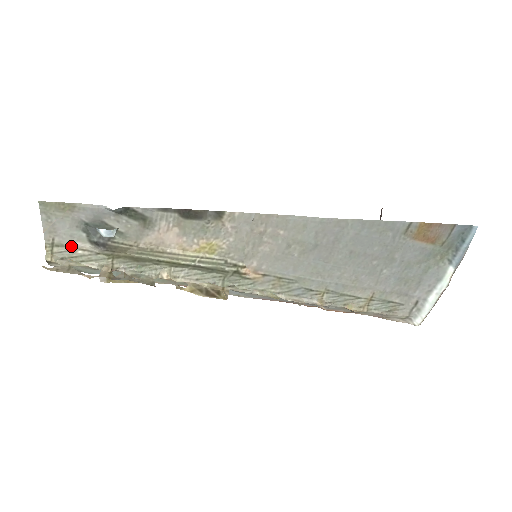
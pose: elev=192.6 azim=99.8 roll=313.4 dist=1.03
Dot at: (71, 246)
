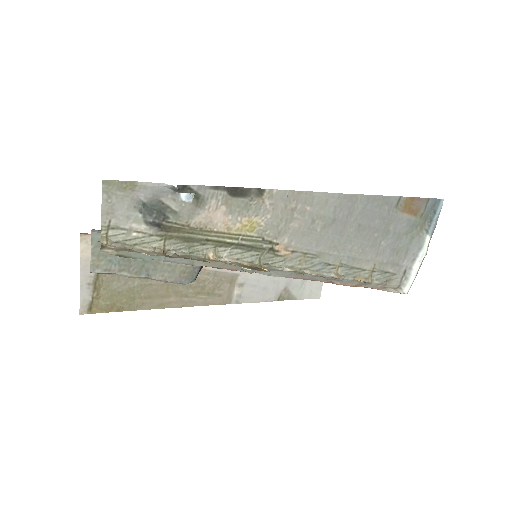
Dot at: (126, 228)
